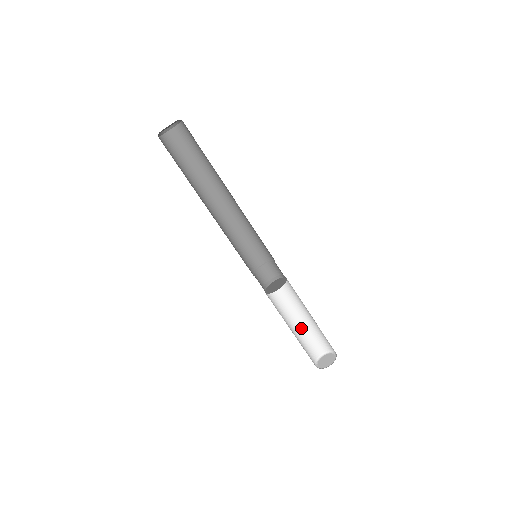
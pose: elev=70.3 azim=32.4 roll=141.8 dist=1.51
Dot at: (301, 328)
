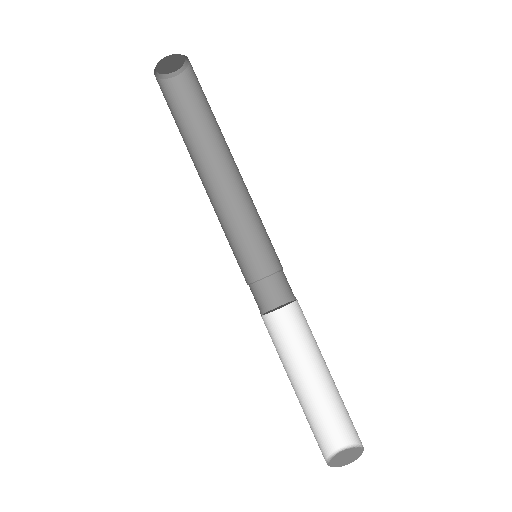
Dot at: (321, 388)
